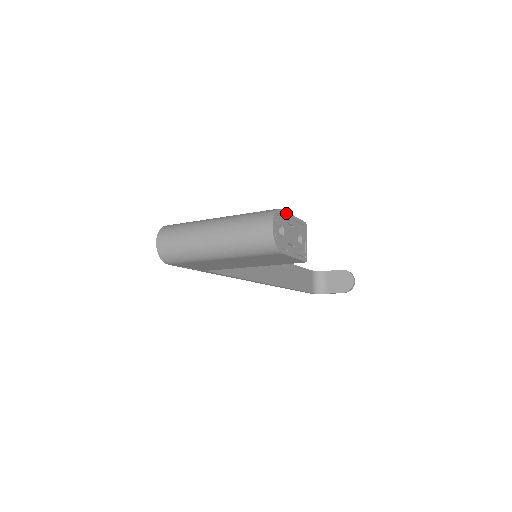
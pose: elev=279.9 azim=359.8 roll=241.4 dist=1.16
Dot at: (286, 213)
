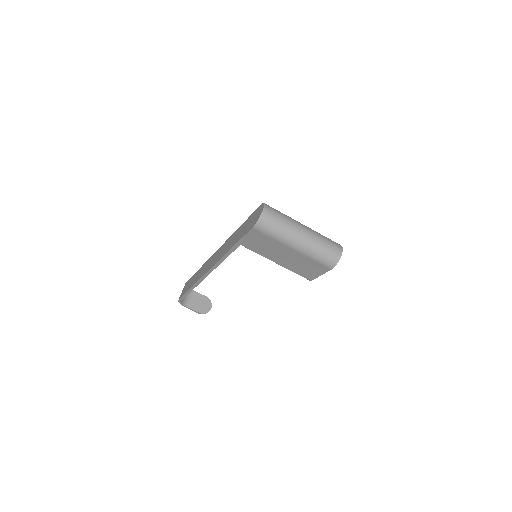
Dot at: occluded
